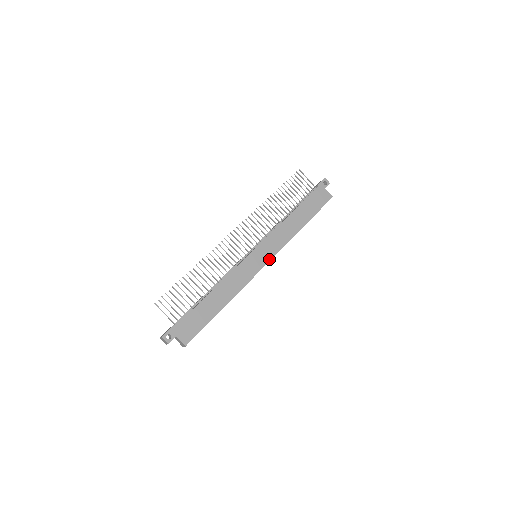
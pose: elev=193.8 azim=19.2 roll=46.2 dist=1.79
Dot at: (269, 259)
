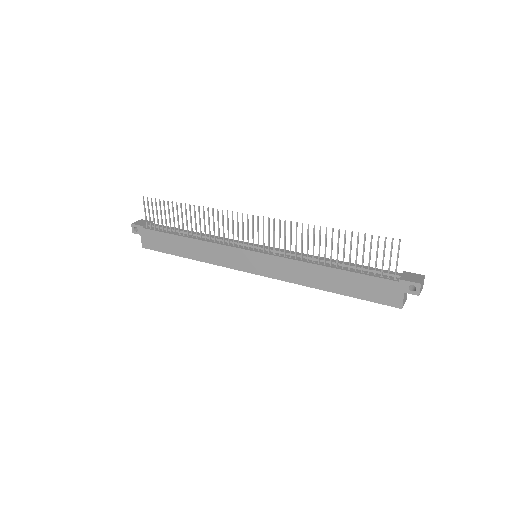
Dot at: (259, 273)
